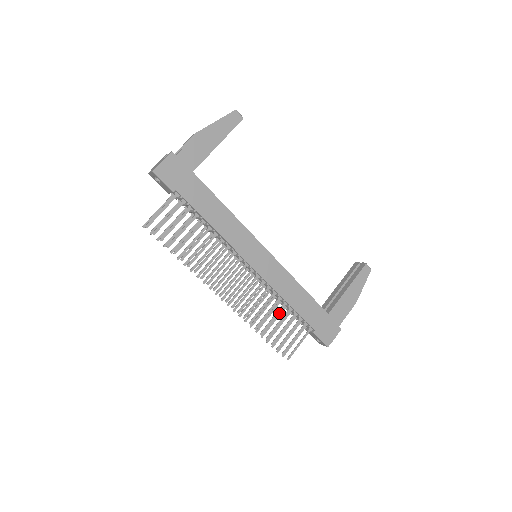
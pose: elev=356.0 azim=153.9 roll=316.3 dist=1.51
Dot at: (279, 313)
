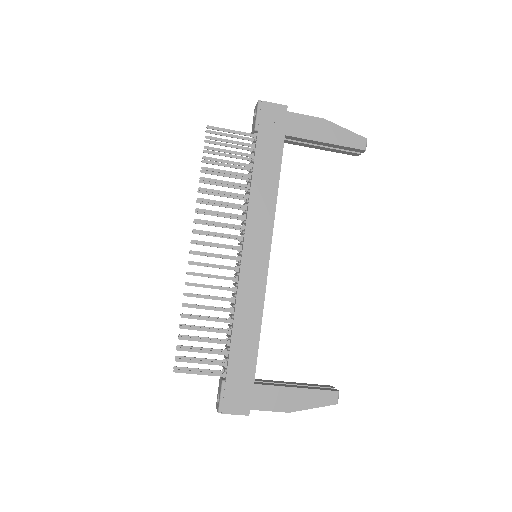
Dot at: (217, 328)
